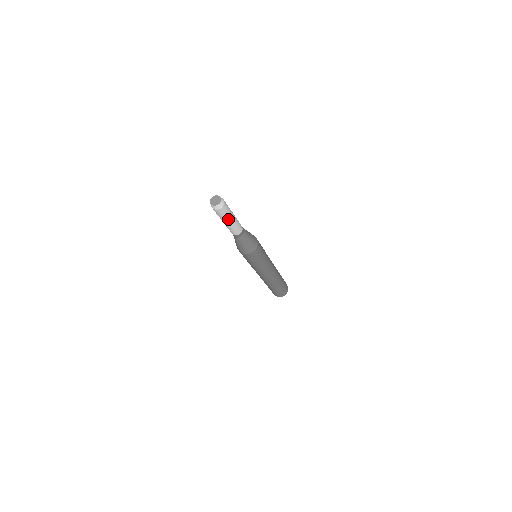
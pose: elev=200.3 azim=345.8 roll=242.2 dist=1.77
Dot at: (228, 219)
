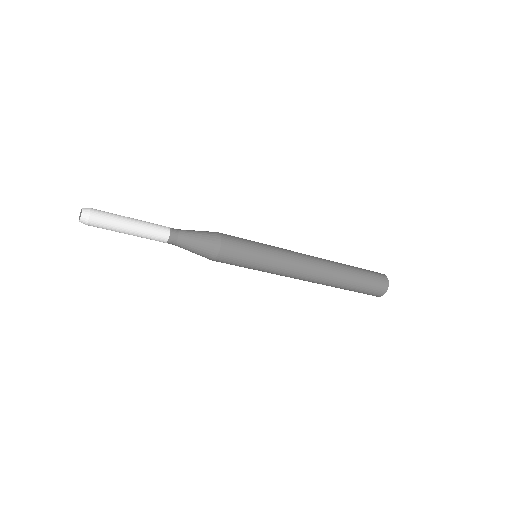
Dot at: (121, 229)
